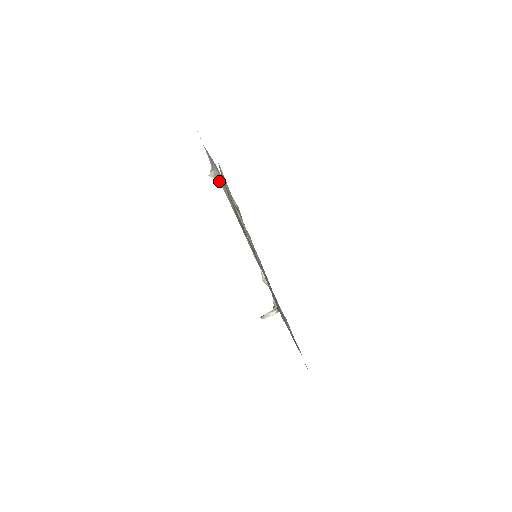
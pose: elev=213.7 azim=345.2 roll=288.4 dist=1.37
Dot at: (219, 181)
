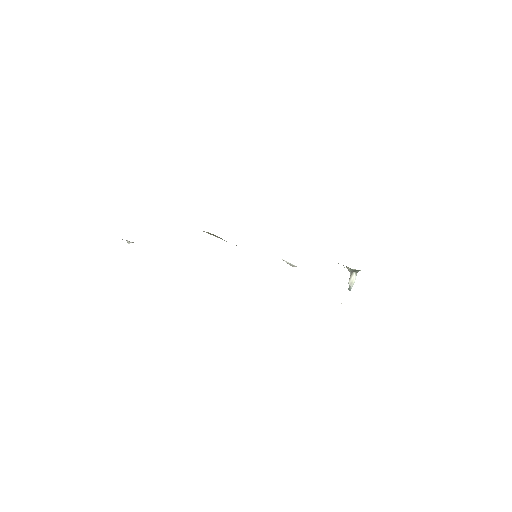
Dot at: (132, 242)
